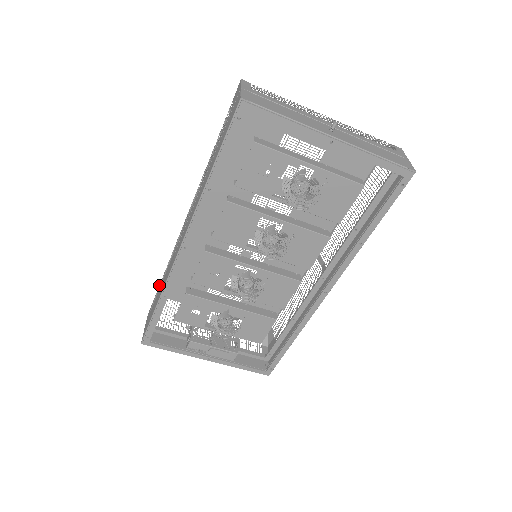
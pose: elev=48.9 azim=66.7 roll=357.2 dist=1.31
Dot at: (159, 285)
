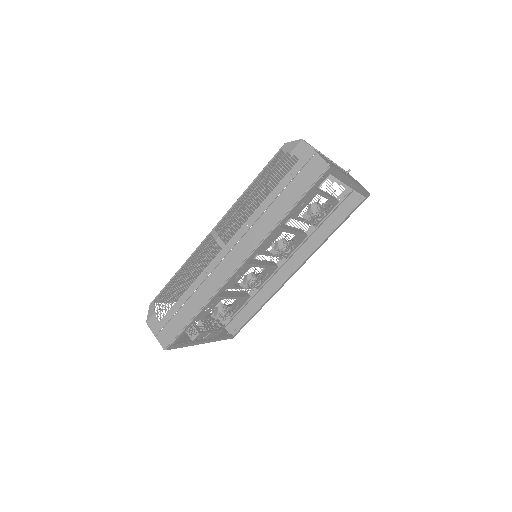
Dot at: (169, 295)
